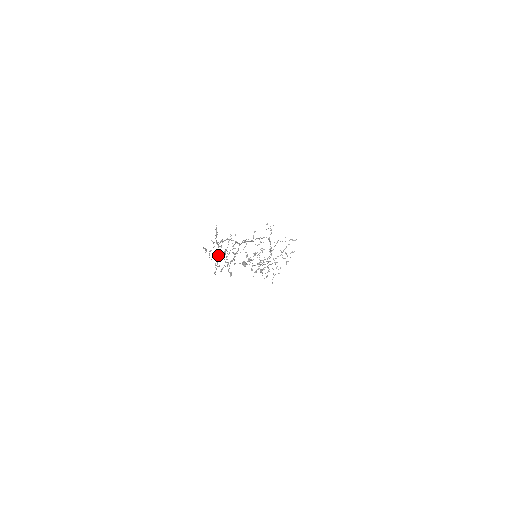
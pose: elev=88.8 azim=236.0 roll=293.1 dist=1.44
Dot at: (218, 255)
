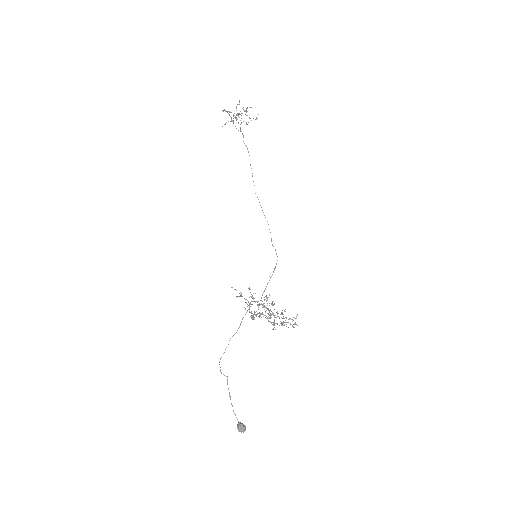
Dot at: occluded
